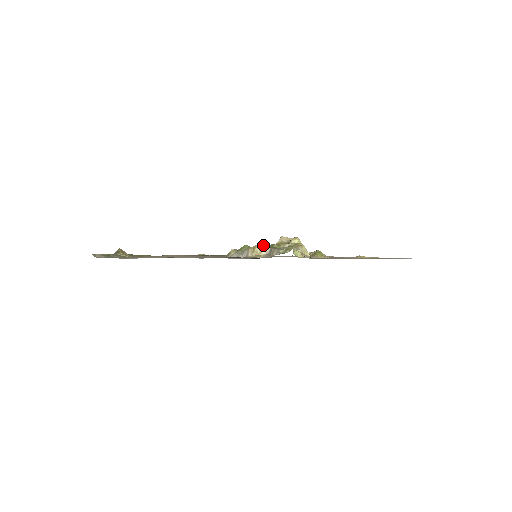
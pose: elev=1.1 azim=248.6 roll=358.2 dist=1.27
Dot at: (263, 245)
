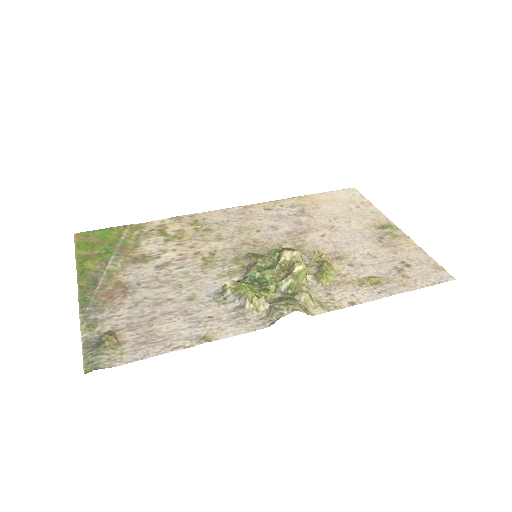
Dot at: (262, 299)
